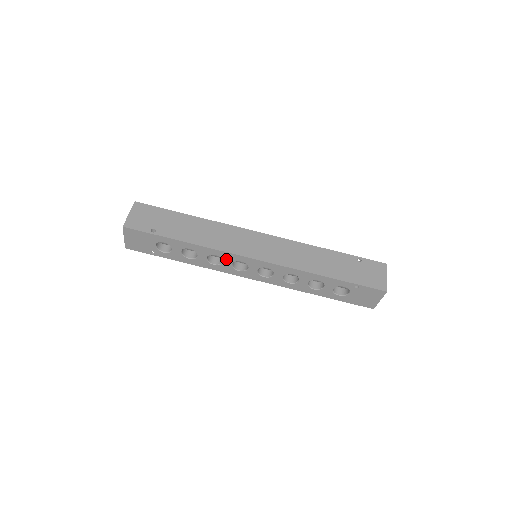
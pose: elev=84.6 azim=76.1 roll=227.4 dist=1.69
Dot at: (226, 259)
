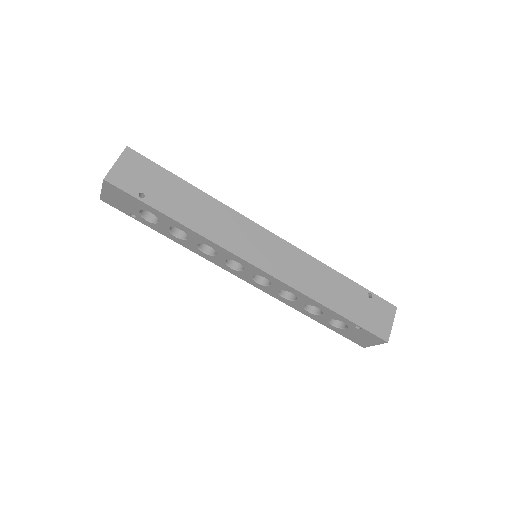
Dot at: (221, 254)
